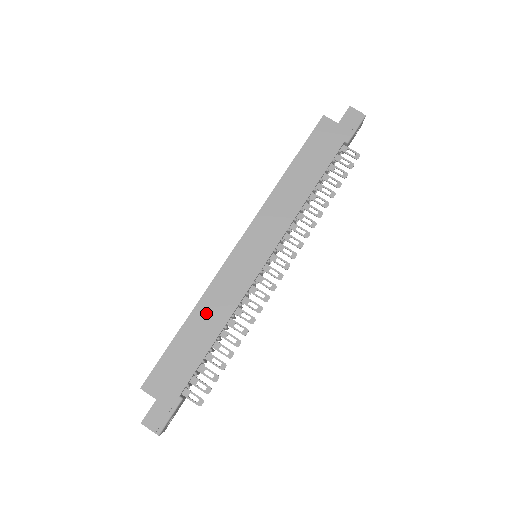
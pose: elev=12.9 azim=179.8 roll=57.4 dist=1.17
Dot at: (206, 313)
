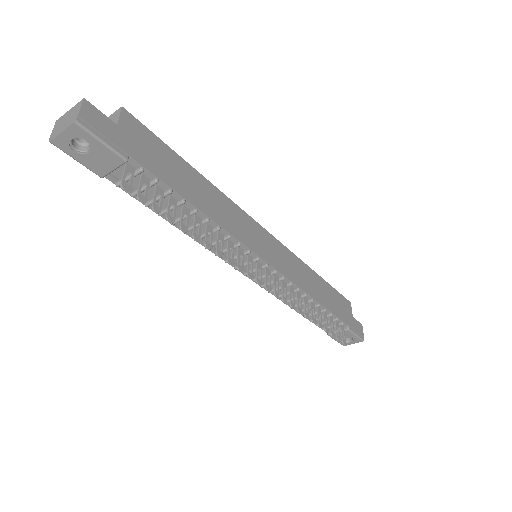
Dot at: (212, 196)
